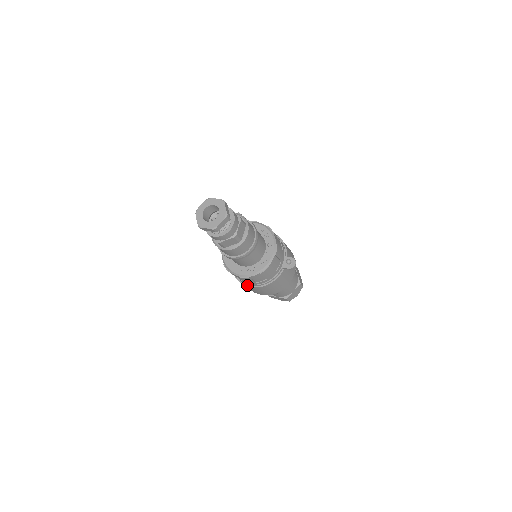
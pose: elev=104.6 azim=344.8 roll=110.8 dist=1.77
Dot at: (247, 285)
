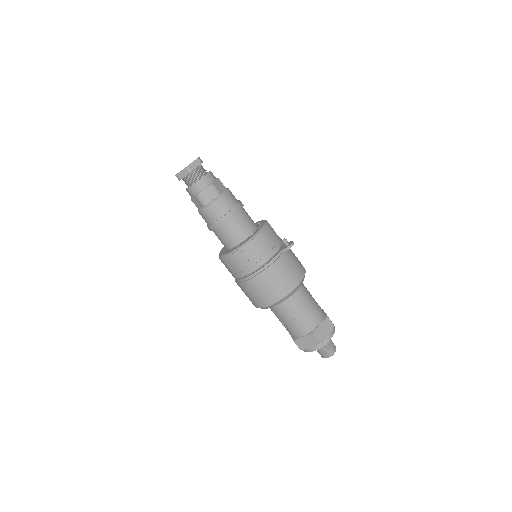
Dot at: (247, 280)
